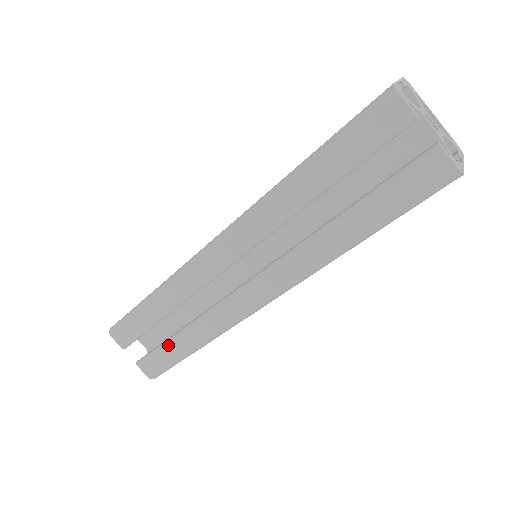
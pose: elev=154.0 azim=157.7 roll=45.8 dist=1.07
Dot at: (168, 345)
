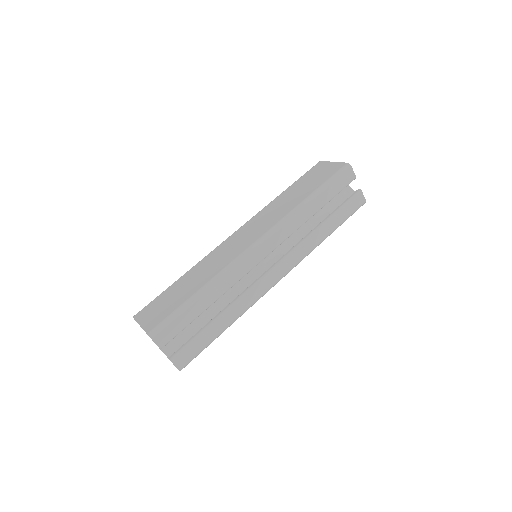
Dot at: (207, 331)
